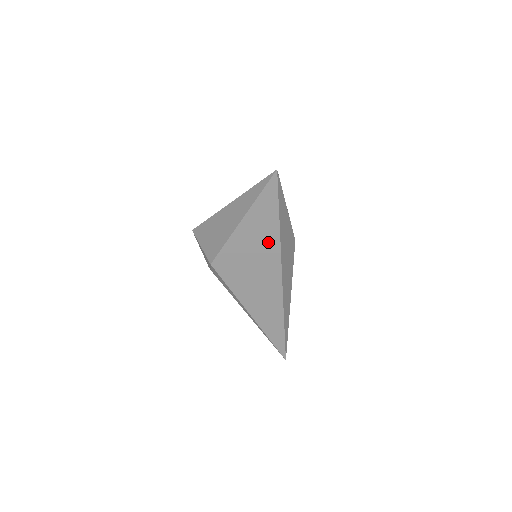
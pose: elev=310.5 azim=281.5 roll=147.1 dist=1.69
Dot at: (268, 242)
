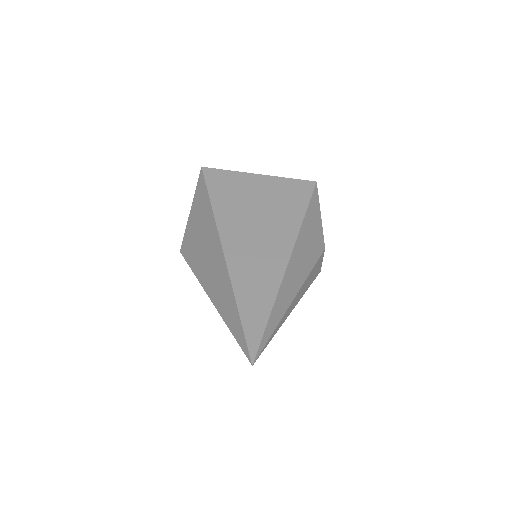
Dot at: occluded
